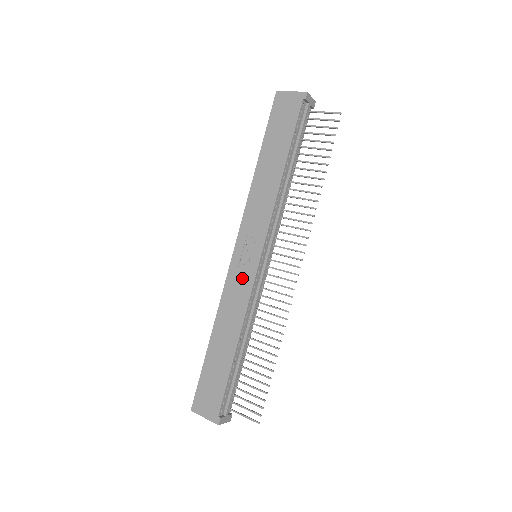
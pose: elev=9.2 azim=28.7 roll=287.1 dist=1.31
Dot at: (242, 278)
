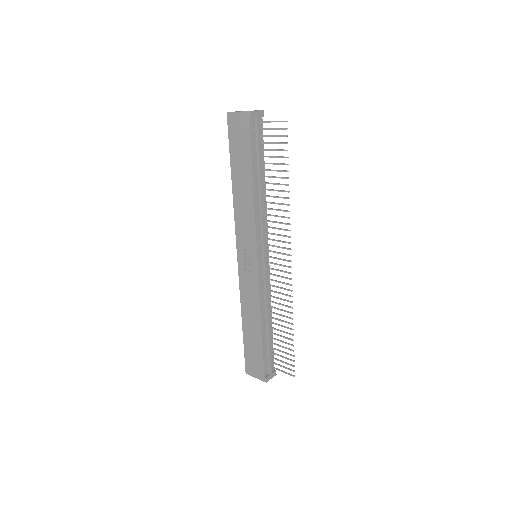
Dot at: (249, 278)
